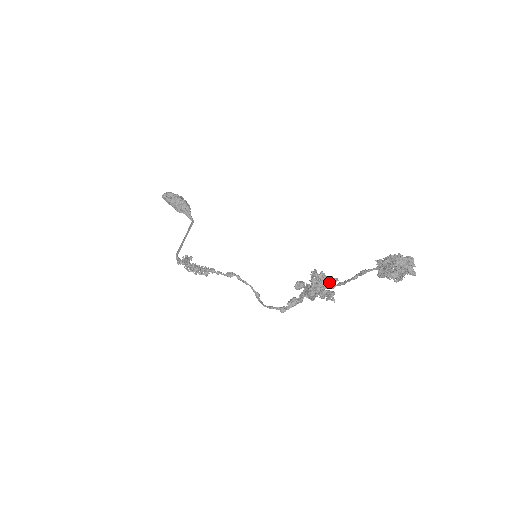
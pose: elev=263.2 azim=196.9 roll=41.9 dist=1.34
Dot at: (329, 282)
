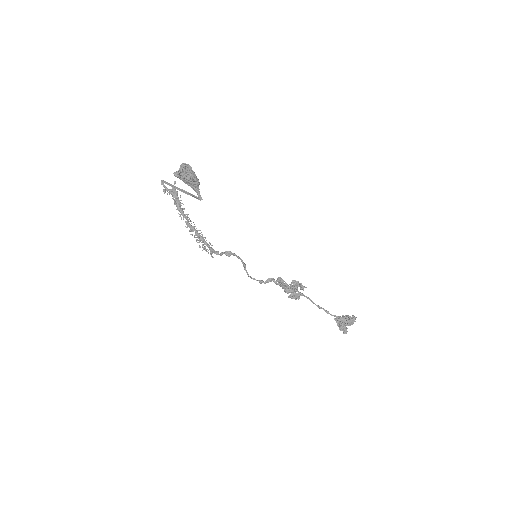
Dot at: (301, 288)
